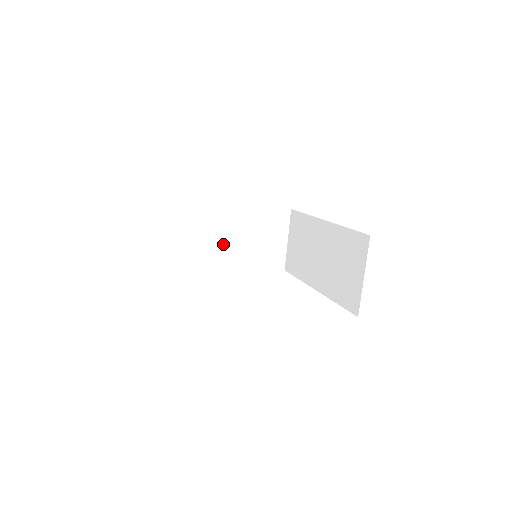
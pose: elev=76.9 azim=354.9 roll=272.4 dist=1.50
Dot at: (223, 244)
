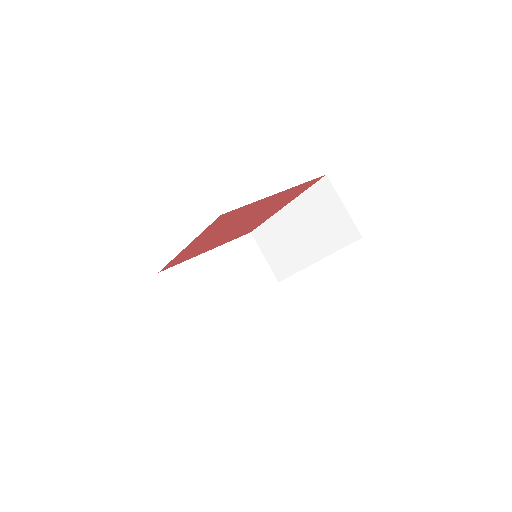
Dot at: (219, 285)
